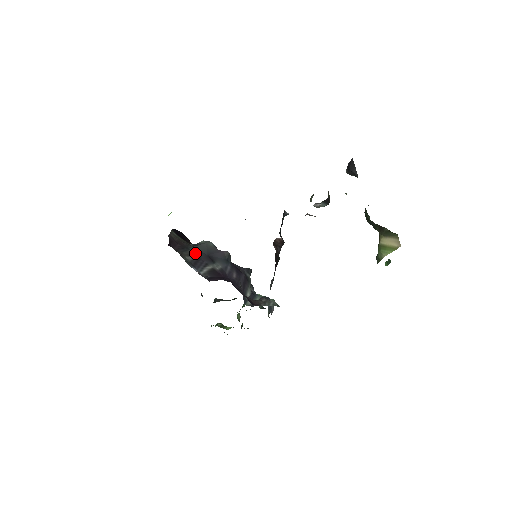
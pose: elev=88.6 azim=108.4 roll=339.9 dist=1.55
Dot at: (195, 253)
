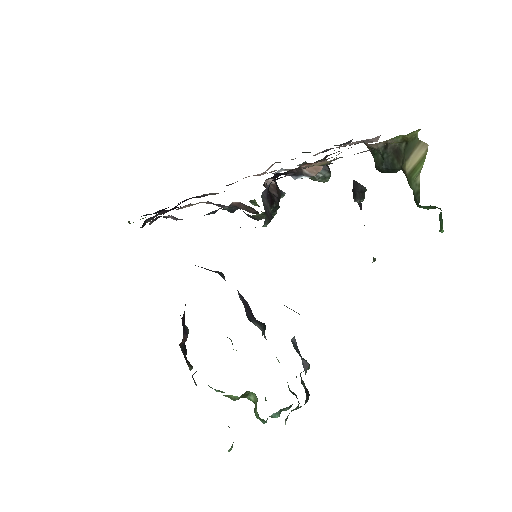
Dot at: occluded
